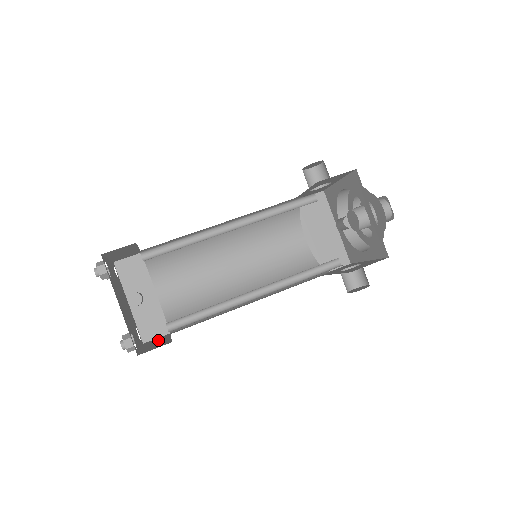
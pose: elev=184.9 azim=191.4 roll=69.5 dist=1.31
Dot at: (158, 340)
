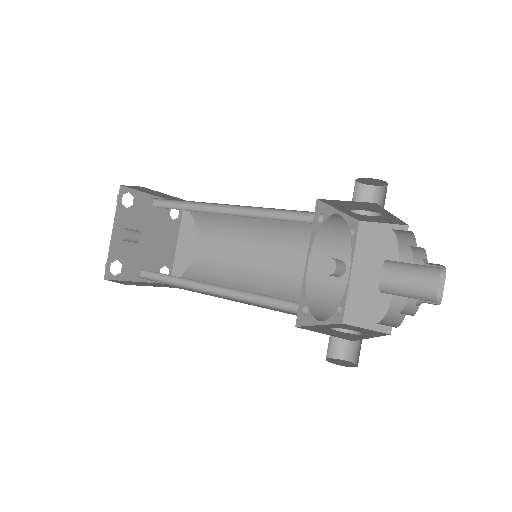
Dot at: (163, 285)
